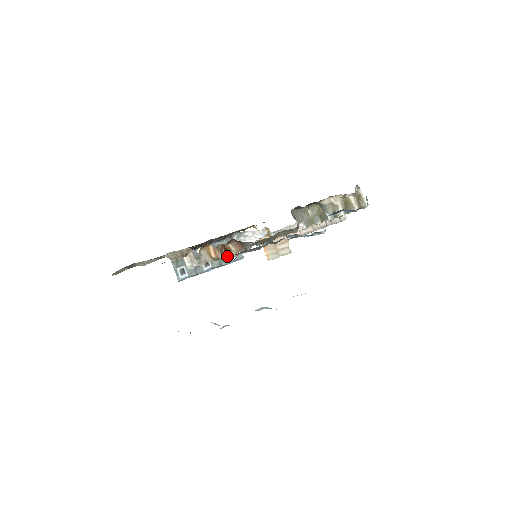
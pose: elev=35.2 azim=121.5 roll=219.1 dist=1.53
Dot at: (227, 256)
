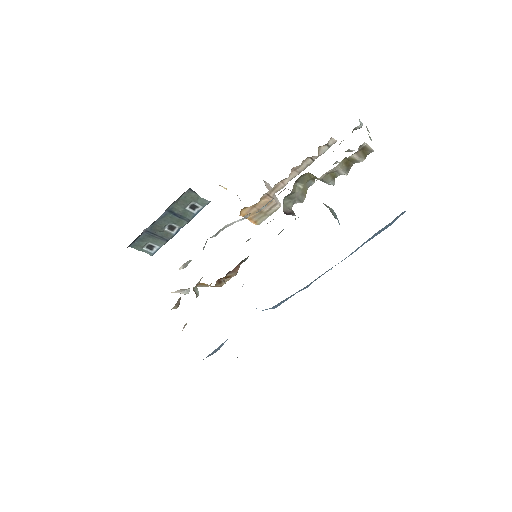
Dot at: (228, 280)
